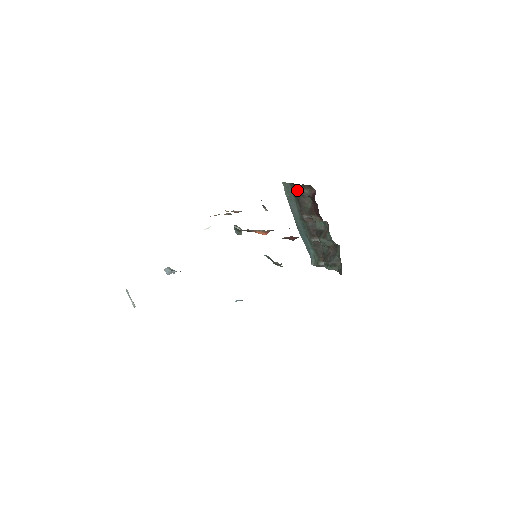
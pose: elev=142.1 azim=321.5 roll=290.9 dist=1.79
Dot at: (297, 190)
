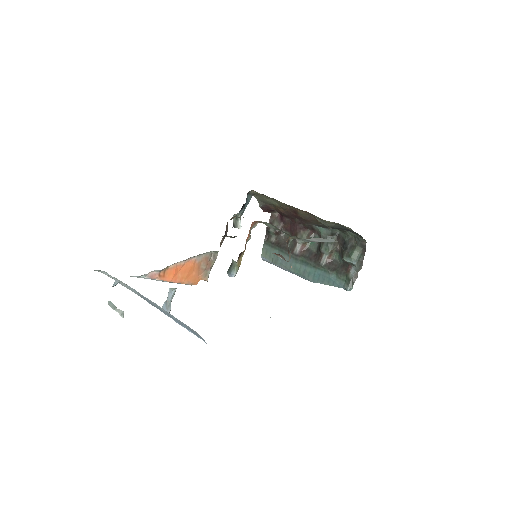
Dot at: (272, 240)
